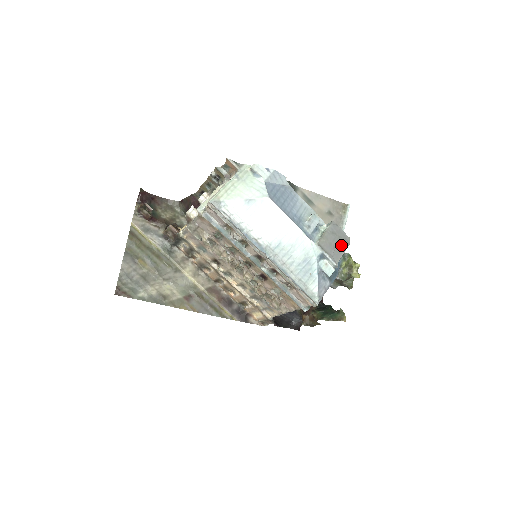
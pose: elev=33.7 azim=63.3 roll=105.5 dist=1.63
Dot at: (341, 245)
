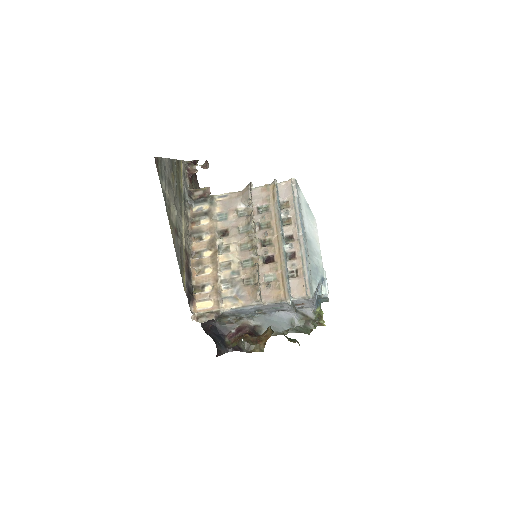
Dot at: occluded
